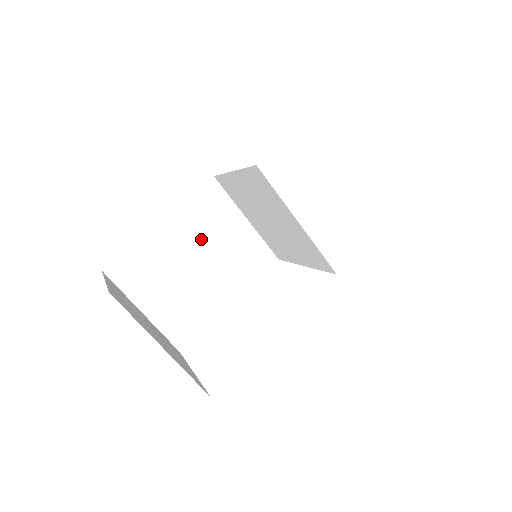
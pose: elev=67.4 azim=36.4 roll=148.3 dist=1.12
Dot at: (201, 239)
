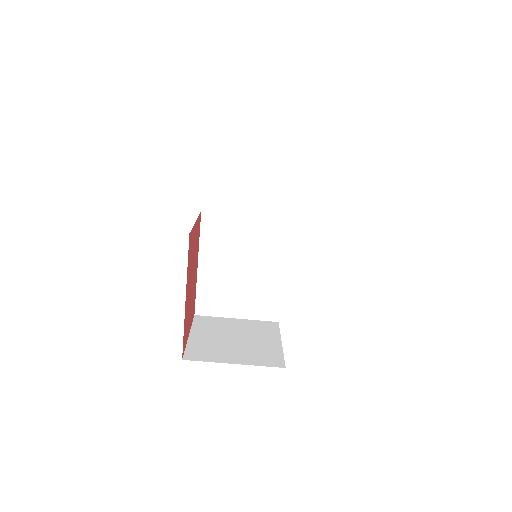
Dot at: (230, 253)
